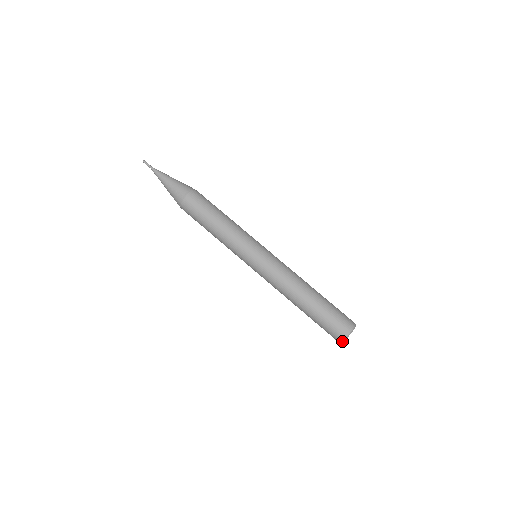
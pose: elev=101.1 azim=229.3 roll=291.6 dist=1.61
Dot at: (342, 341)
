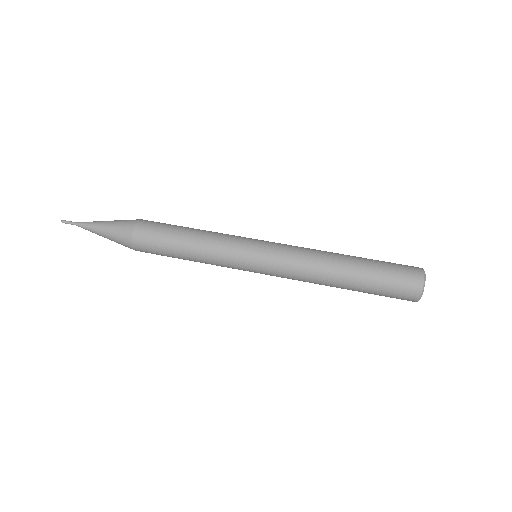
Dot at: (424, 279)
